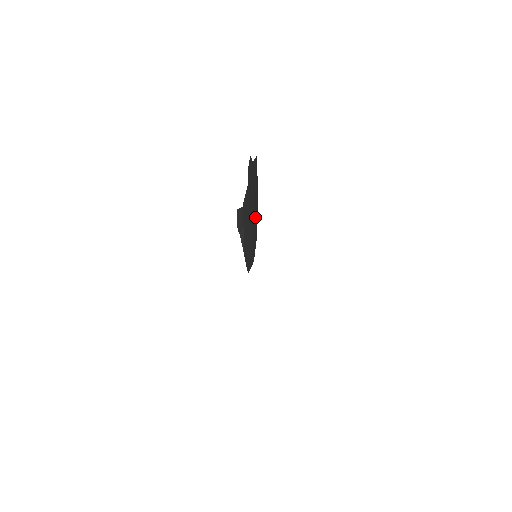
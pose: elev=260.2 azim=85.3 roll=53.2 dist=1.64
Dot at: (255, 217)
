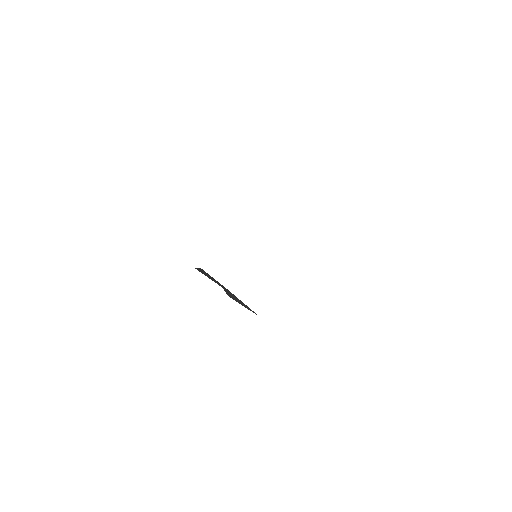
Dot at: occluded
